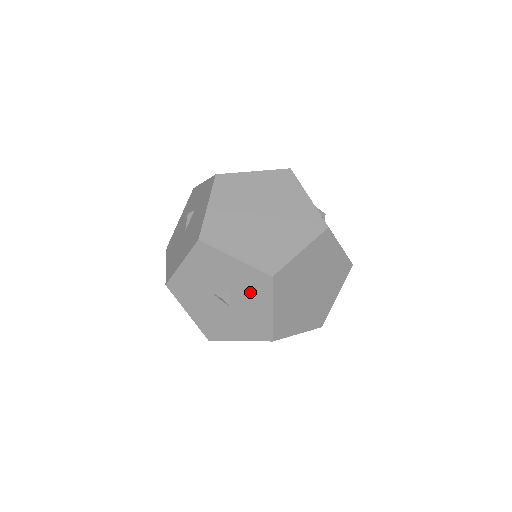
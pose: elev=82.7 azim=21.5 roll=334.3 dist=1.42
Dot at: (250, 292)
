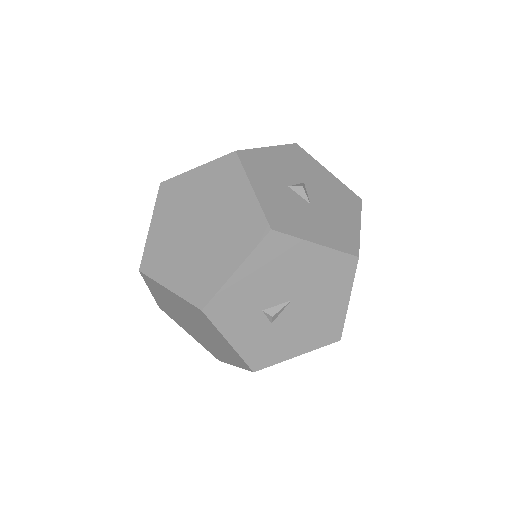
Dot at: occluded
